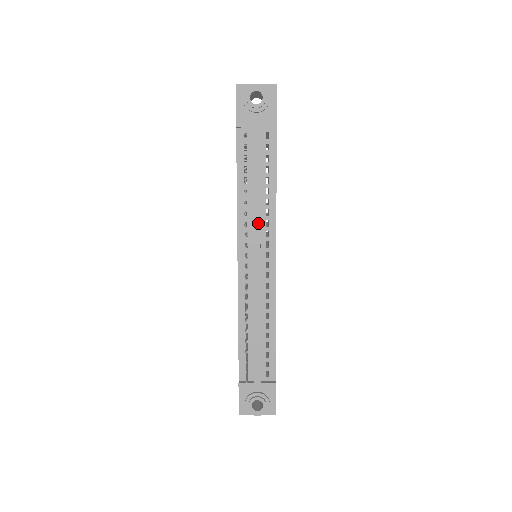
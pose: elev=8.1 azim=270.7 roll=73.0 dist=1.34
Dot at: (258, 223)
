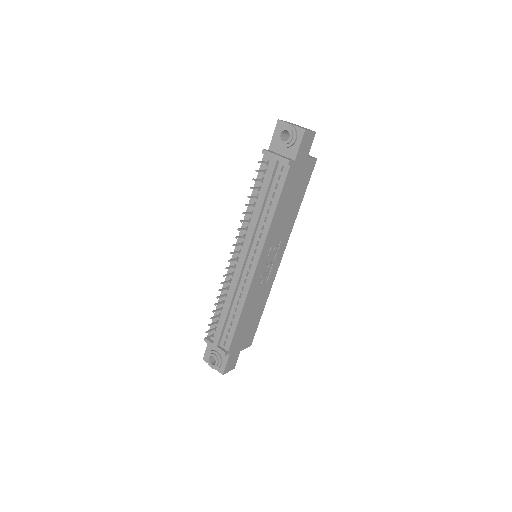
Dot at: (252, 232)
